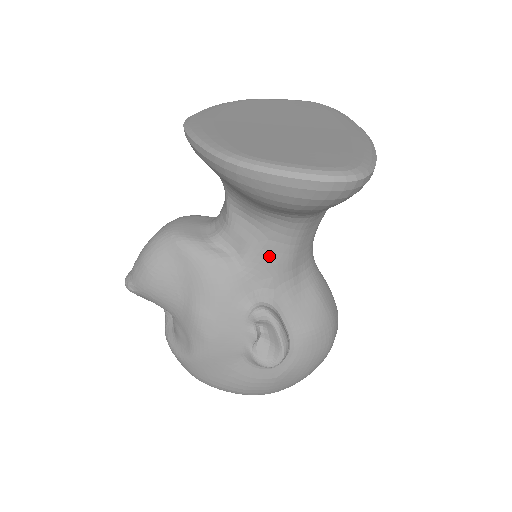
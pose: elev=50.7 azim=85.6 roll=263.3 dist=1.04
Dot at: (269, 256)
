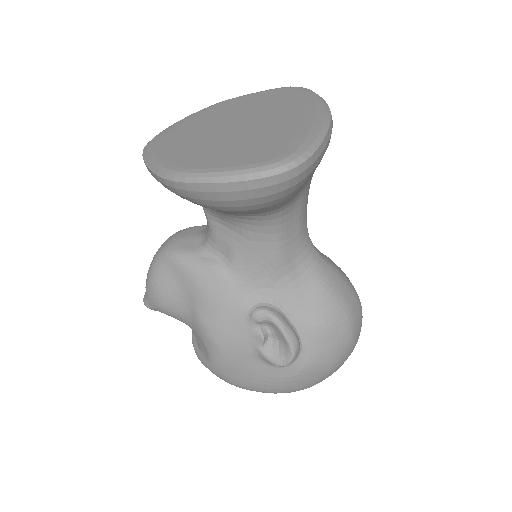
Dot at: (255, 256)
